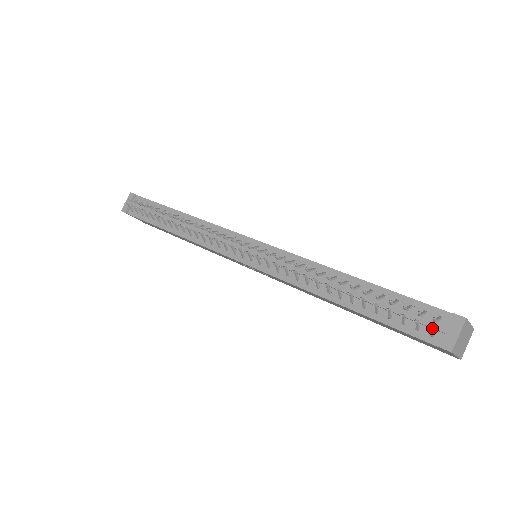
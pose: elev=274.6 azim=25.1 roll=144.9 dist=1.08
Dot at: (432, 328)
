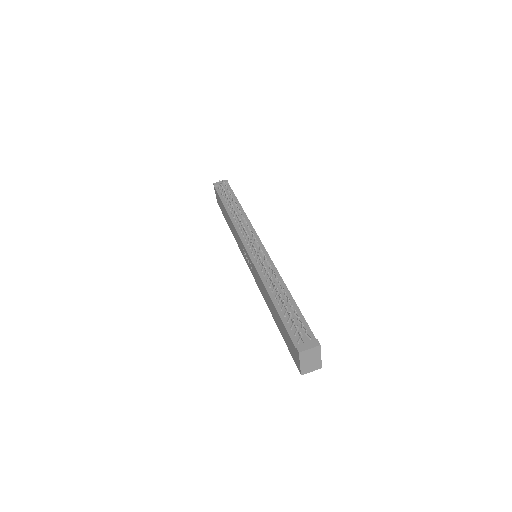
Dot at: (301, 334)
